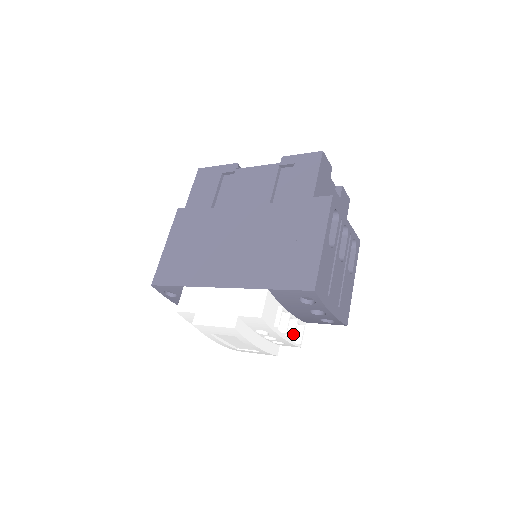
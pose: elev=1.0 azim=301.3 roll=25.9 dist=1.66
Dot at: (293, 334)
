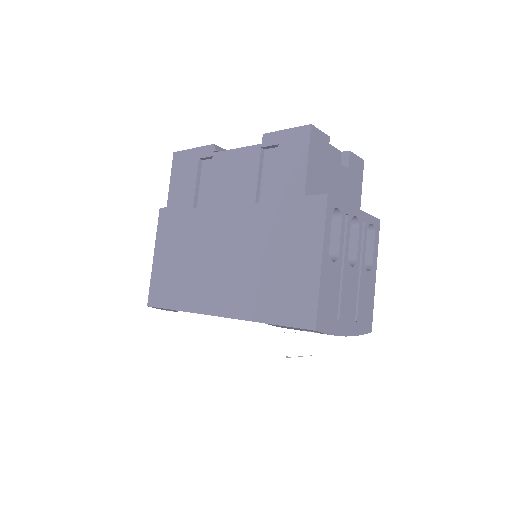
Dot at: (308, 352)
